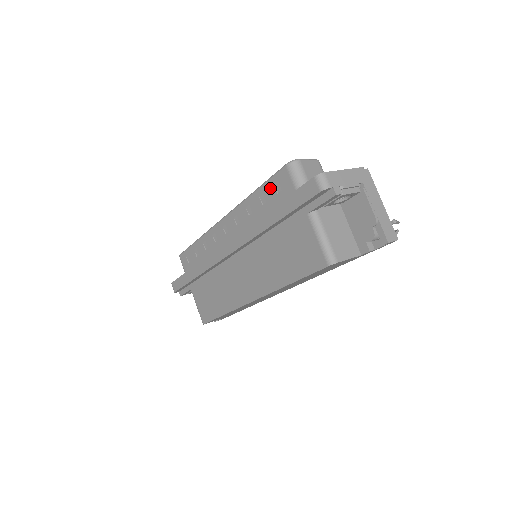
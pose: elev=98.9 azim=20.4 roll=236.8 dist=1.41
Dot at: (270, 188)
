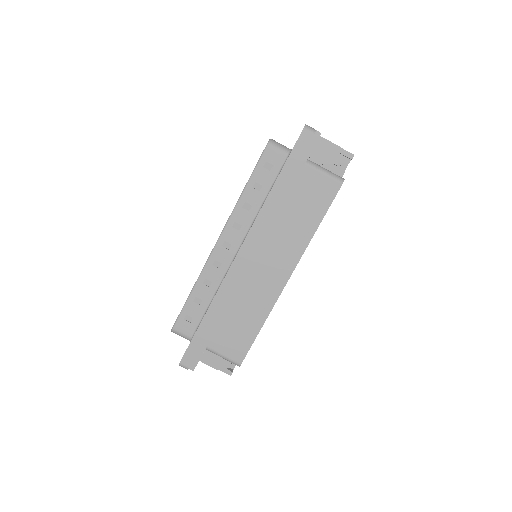
Dot at: (261, 172)
